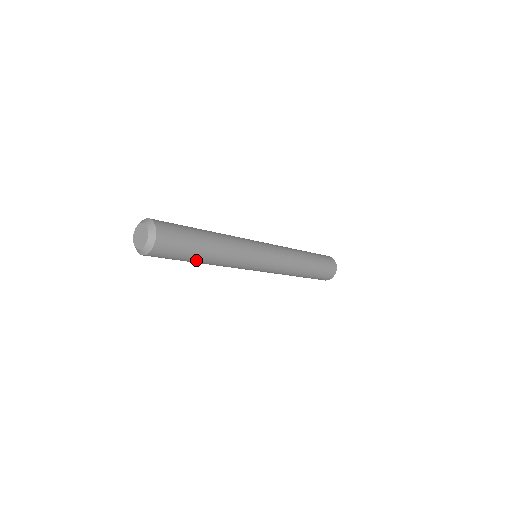
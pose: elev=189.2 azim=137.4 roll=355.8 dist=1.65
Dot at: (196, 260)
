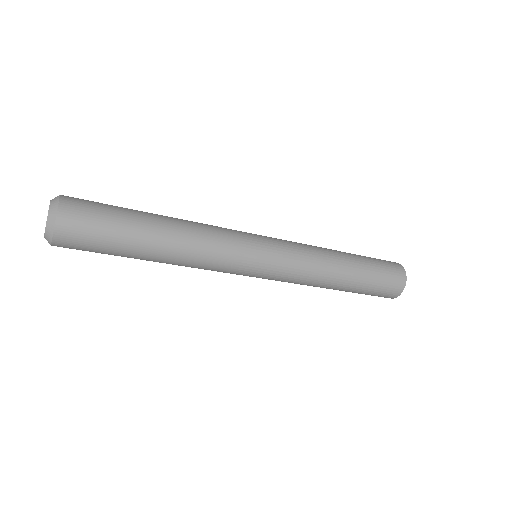
Dot at: (139, 253)
